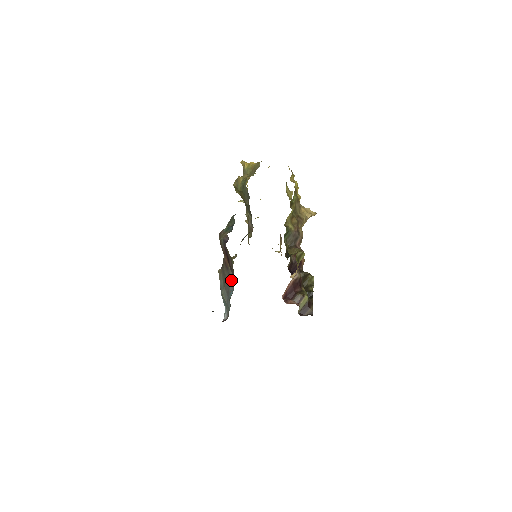
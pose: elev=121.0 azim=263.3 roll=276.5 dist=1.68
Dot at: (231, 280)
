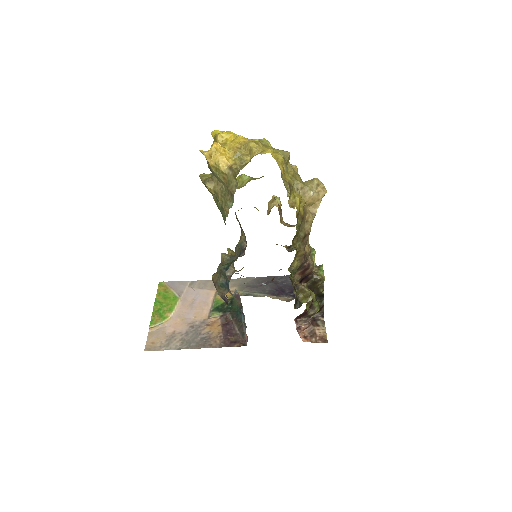
Dot at: occluded
